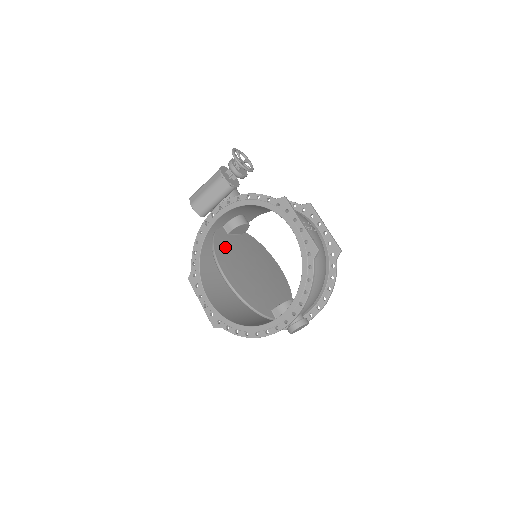
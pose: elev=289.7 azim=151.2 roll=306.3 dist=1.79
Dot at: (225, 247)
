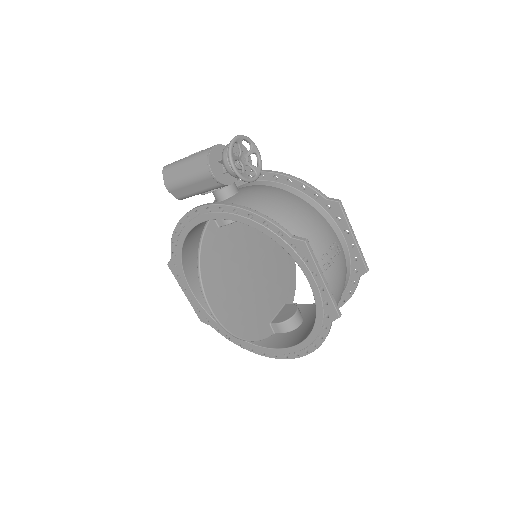
Dot at: (215, 260)
